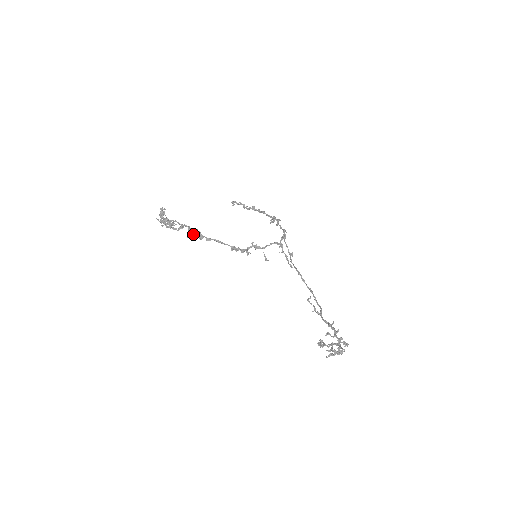
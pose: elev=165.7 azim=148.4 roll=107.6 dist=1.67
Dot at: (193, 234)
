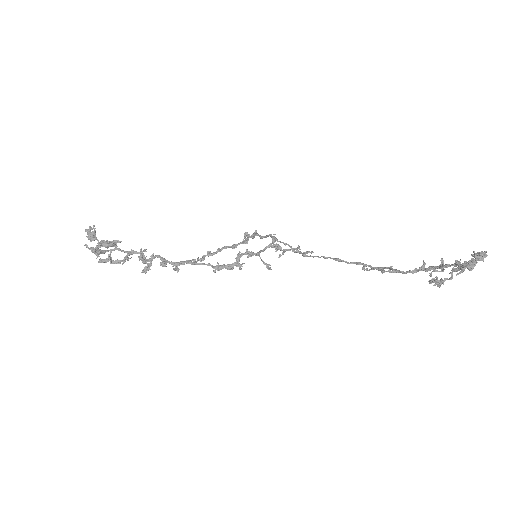
Dot at: (149, 263)
